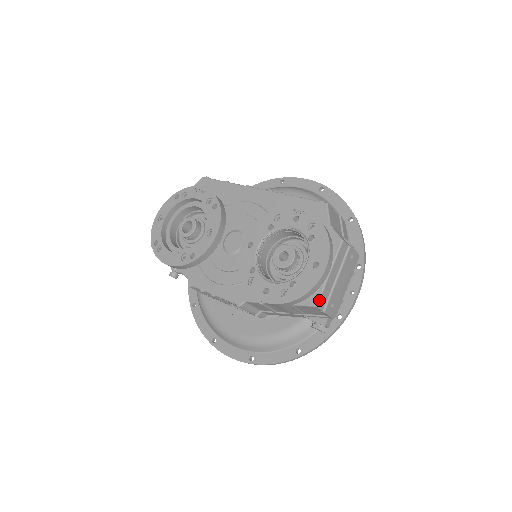
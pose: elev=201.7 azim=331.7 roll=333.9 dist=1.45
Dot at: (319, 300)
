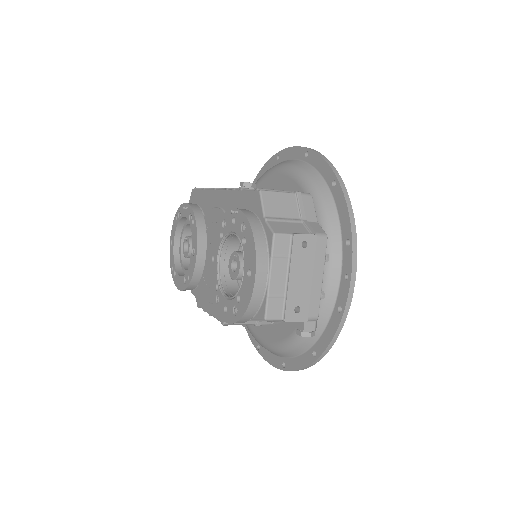
Dot at: (266, 312)
